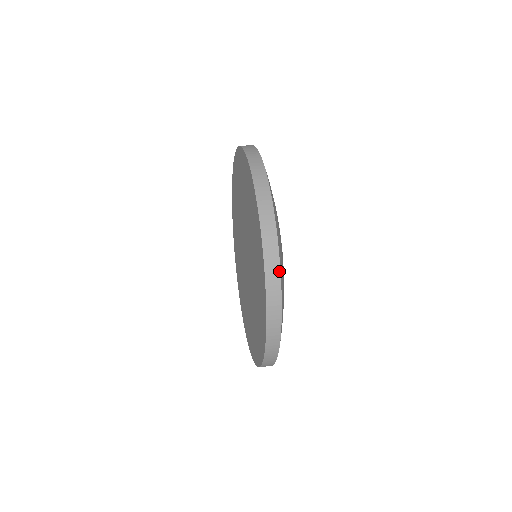
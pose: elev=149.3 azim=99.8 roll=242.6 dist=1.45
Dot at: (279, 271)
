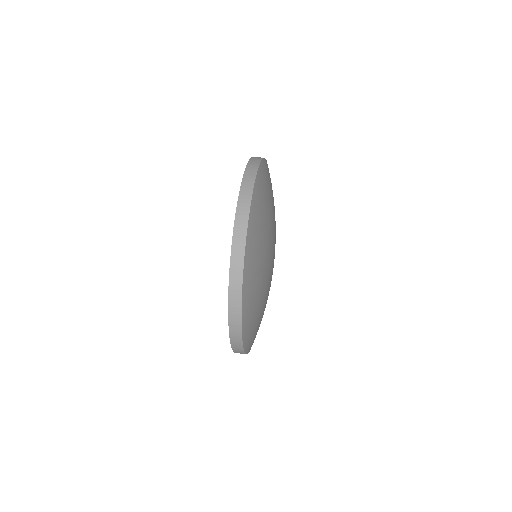
Dot at: (244, 250)
